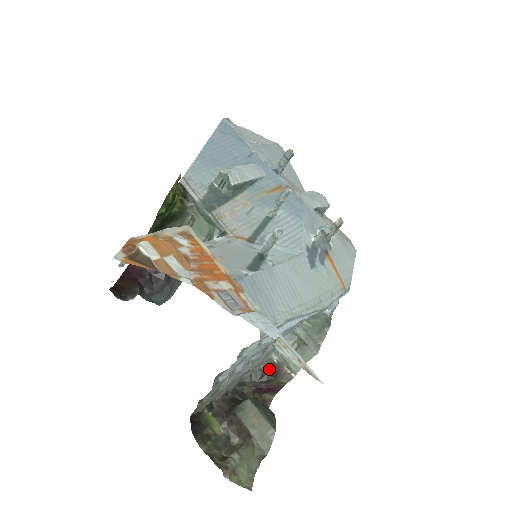
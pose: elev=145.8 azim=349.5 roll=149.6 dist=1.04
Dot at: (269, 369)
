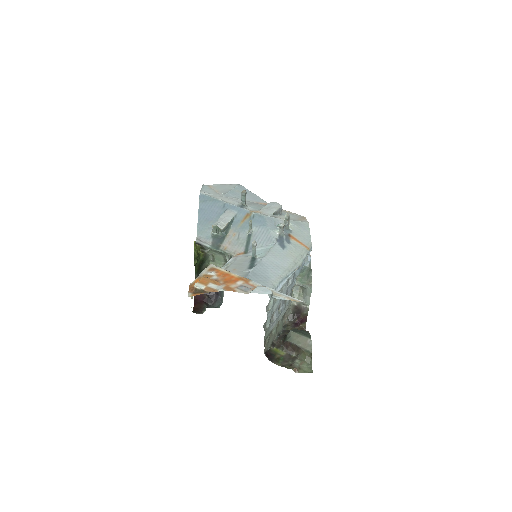
Dot at: (295, 311)
